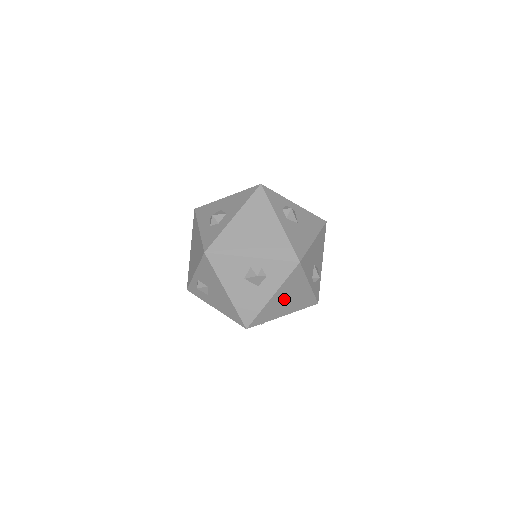
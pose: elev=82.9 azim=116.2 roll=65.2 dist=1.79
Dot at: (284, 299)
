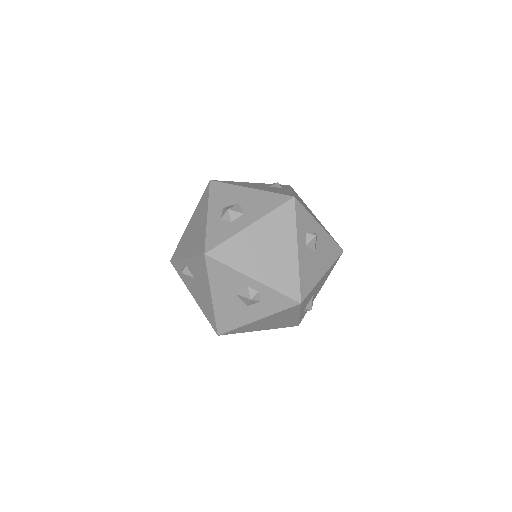
Dot at: (268, 322)
